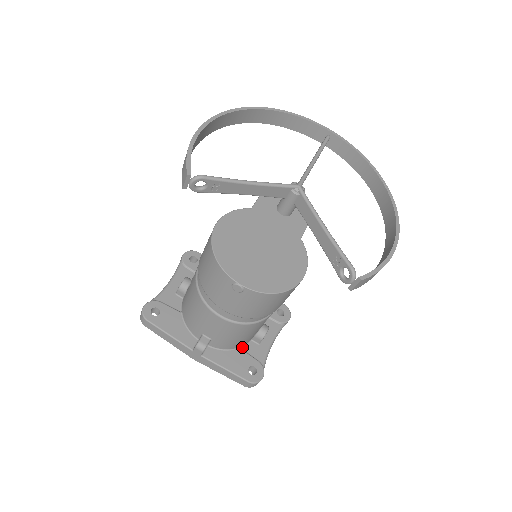
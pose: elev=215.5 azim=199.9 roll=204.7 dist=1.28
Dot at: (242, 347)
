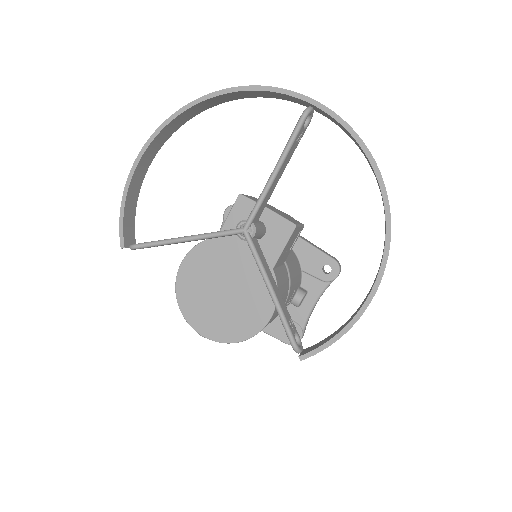
Dot at: occluded
